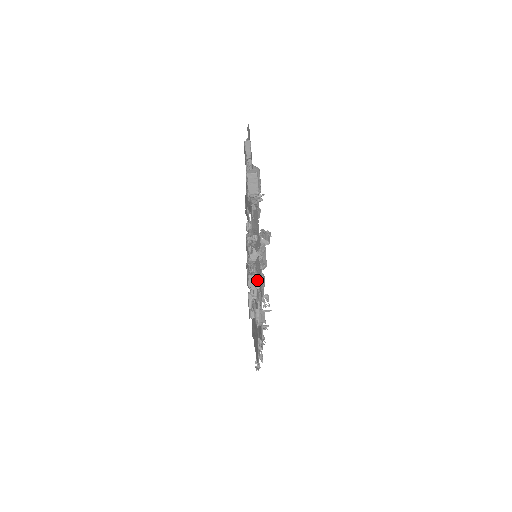
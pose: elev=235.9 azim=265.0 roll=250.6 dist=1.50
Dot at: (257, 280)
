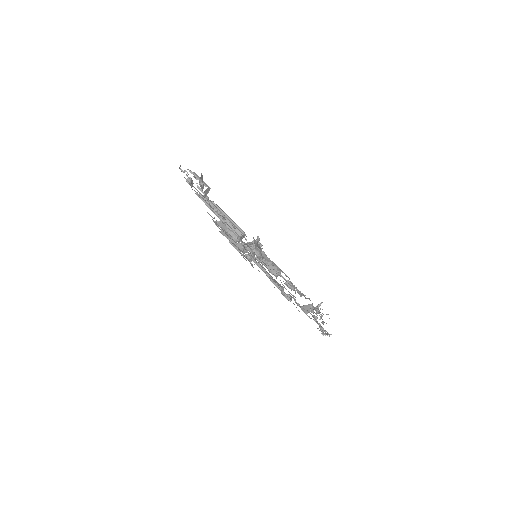
Dot at: occluded
